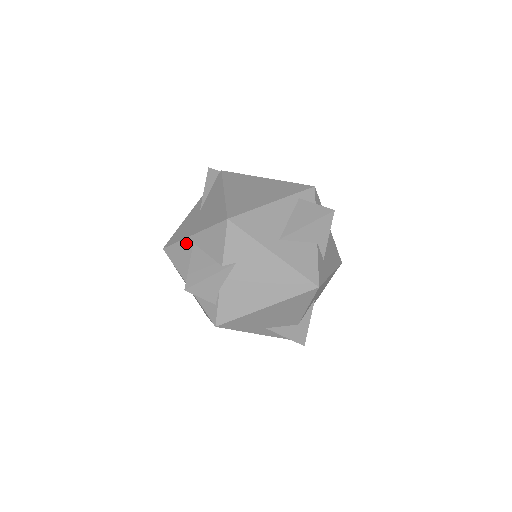
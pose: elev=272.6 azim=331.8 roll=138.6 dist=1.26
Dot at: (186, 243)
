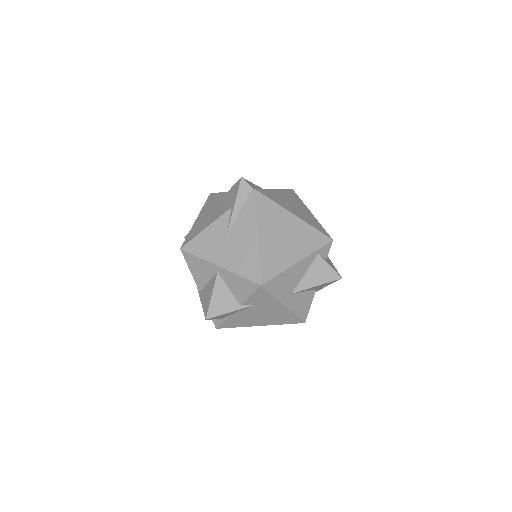
Dot at: (209, 266)
